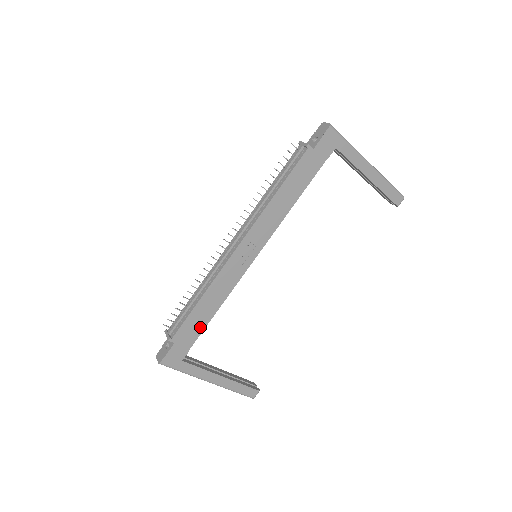
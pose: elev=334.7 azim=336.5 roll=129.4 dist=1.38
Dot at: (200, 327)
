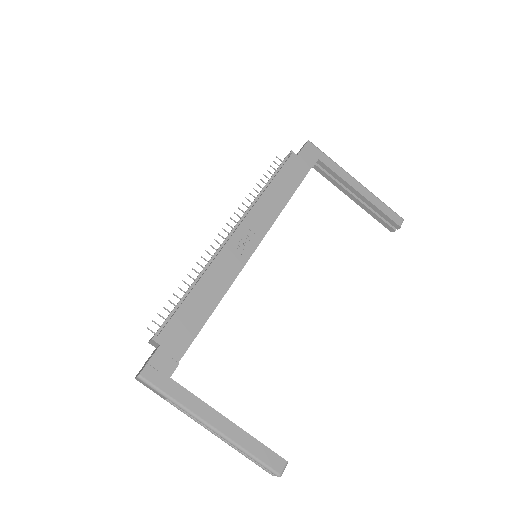
Dot at: (194, 328)
